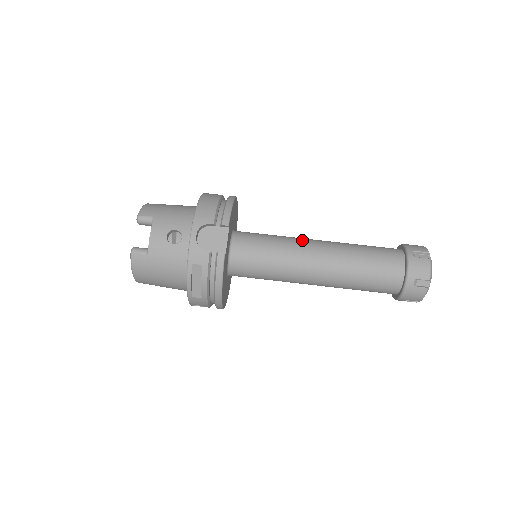
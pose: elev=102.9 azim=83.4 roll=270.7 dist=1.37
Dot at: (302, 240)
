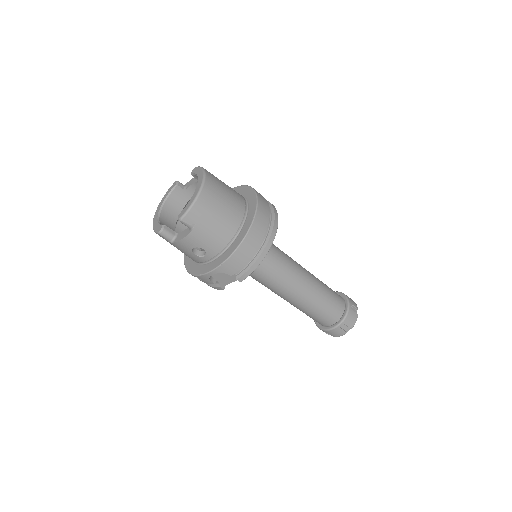
Dot at: (292, 280)
